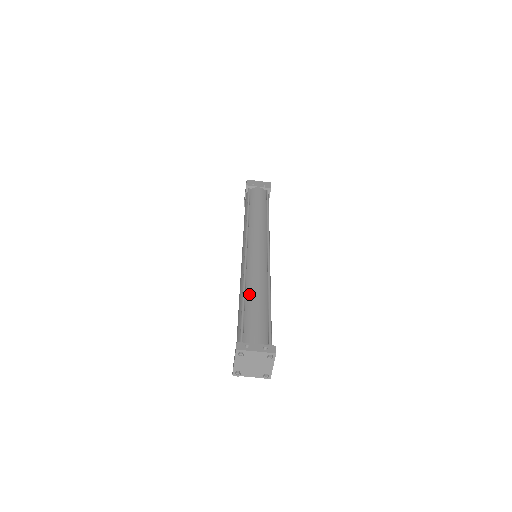
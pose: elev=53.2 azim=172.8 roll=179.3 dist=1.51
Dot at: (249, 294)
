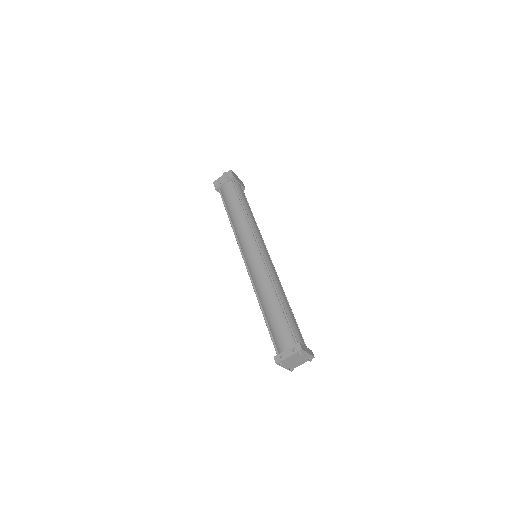
Dot at: (264, 306)
